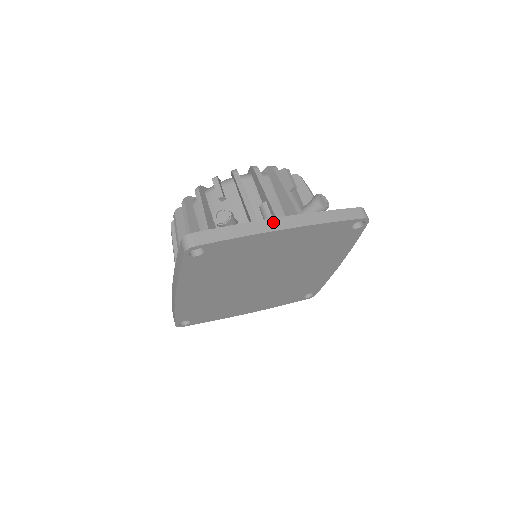
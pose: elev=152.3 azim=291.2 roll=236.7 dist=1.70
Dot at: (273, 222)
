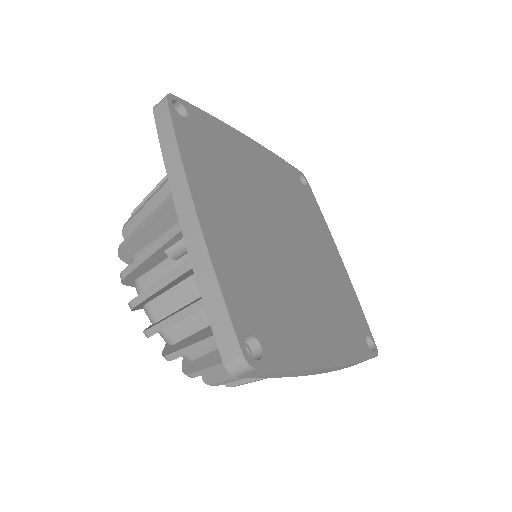
Dot at: occluded
